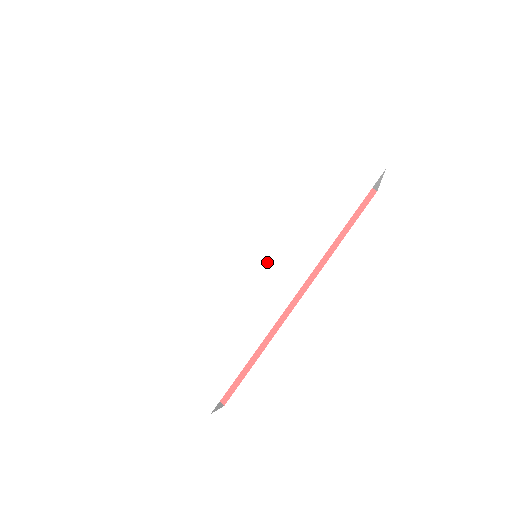
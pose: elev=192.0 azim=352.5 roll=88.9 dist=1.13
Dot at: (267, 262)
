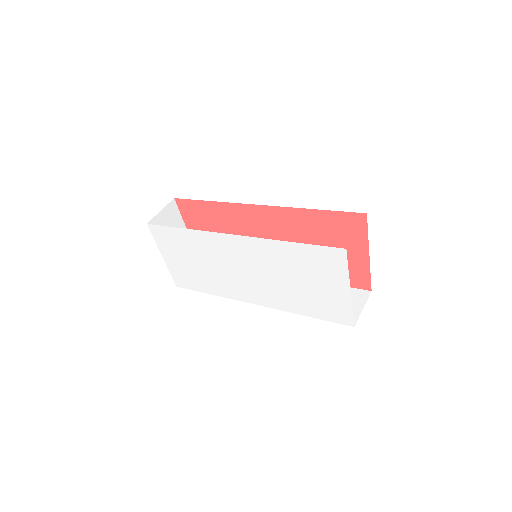
Dot at: (247, 283)
